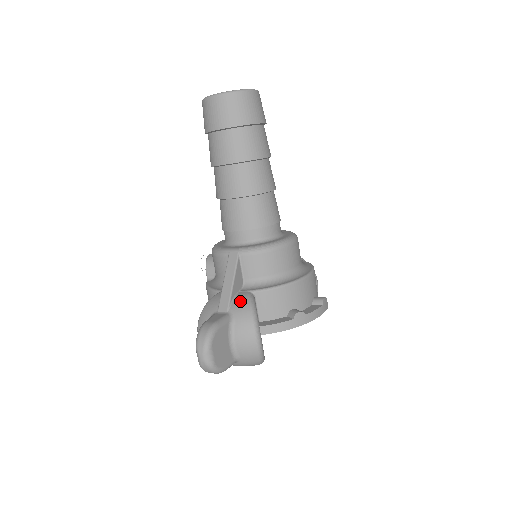
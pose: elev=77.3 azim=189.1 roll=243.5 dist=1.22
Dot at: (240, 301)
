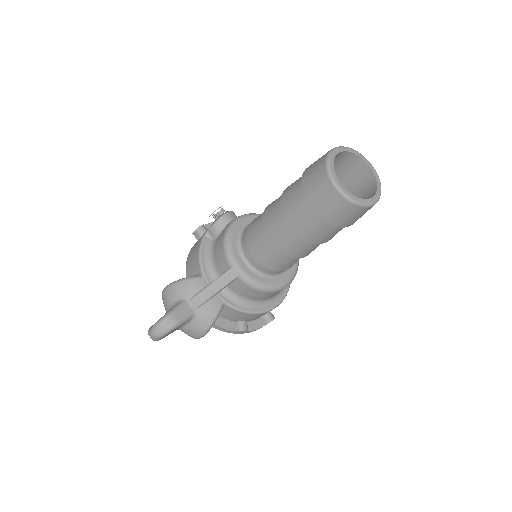
Dot at: (210, 309)
